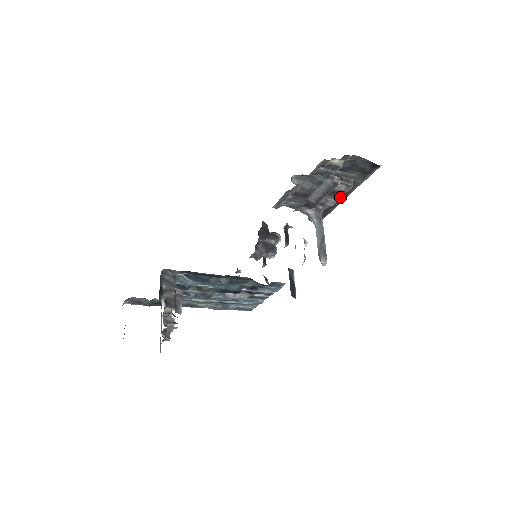
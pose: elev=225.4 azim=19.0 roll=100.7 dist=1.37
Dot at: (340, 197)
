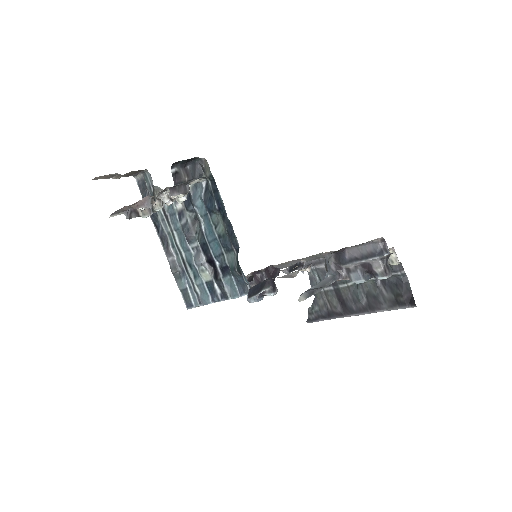
Dot at: (354, 309)
